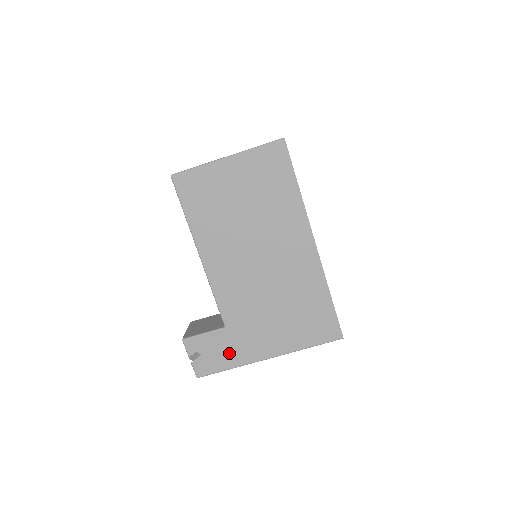
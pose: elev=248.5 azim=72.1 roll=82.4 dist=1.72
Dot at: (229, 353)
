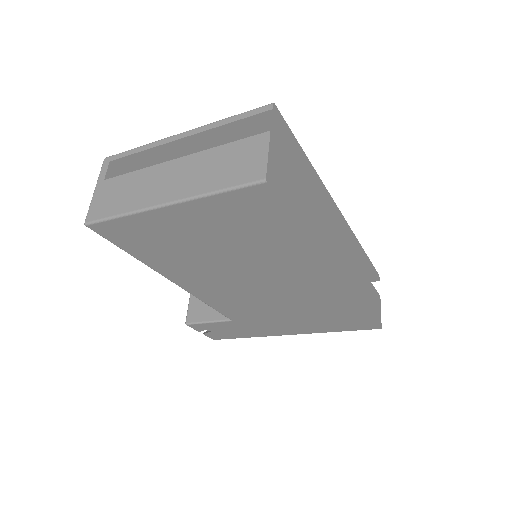
Dot at: (242, 332)
